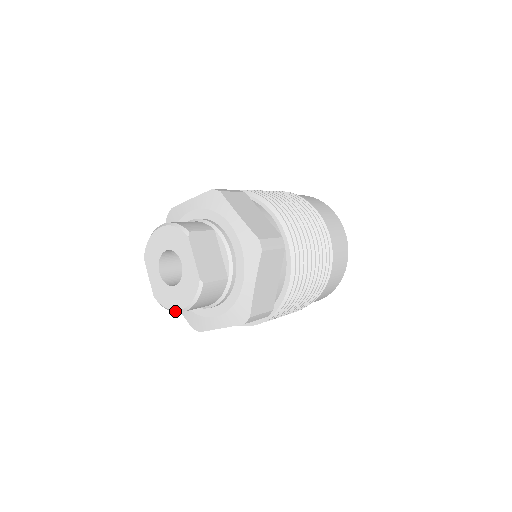
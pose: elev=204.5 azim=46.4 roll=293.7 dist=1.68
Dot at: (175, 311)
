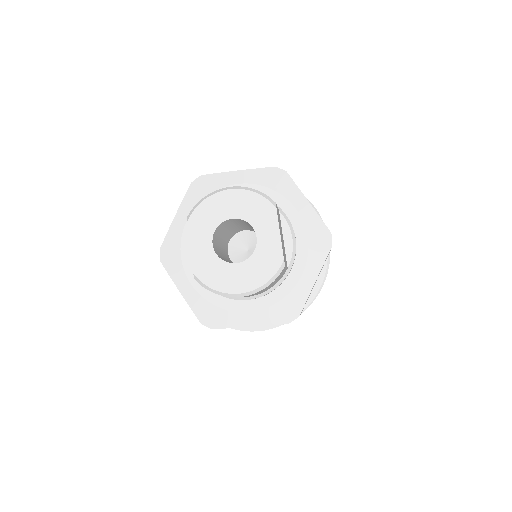
Dot at: (228, 294)
